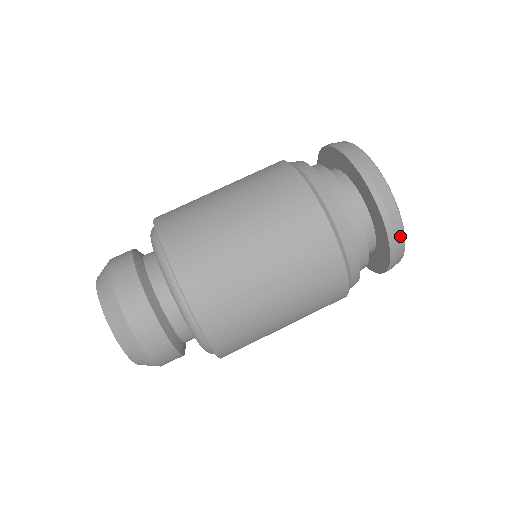
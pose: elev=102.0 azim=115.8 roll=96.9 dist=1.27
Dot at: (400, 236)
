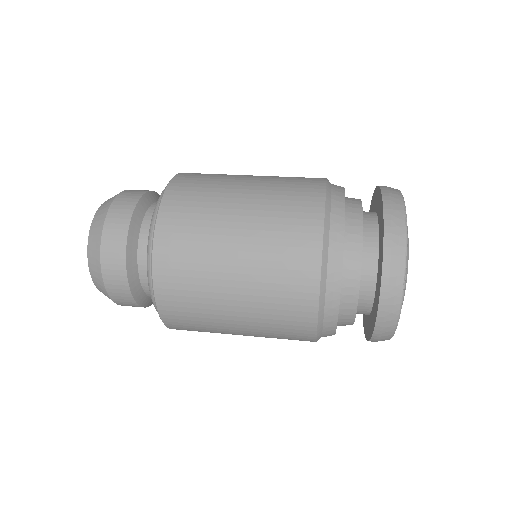
Dot at: (398, 201)
